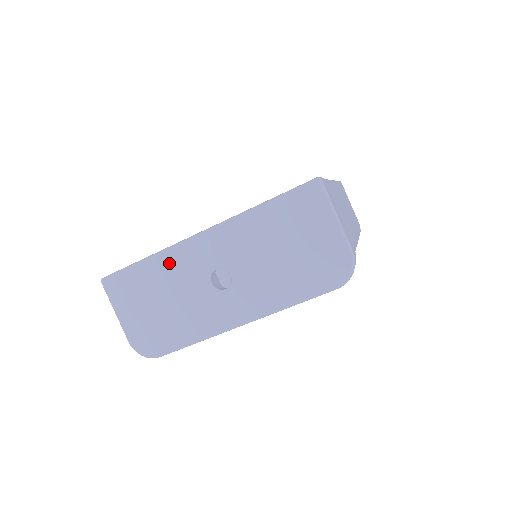
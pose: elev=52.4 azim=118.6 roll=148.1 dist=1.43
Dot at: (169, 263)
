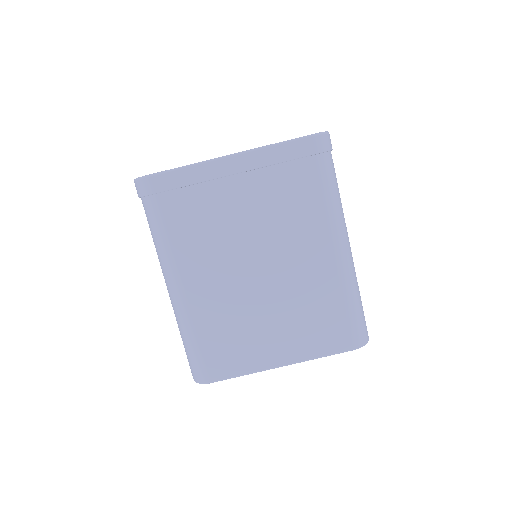
Dot at: occluded
